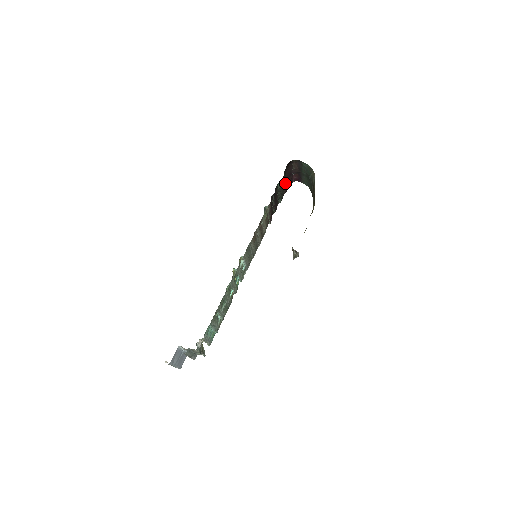
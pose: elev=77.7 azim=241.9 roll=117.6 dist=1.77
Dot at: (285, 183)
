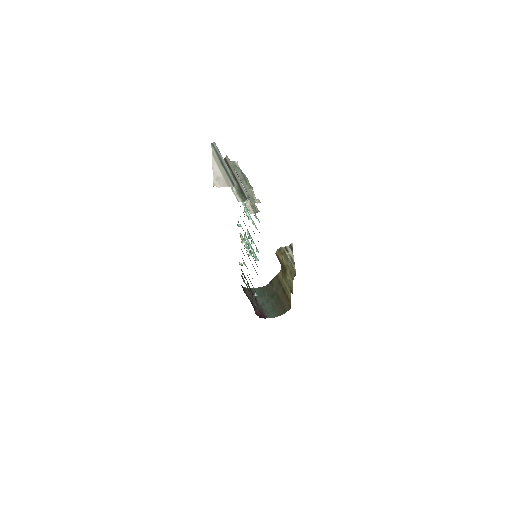
Dot at: occluded
